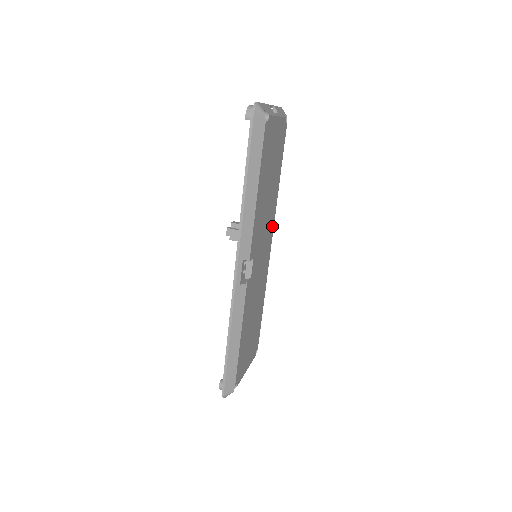
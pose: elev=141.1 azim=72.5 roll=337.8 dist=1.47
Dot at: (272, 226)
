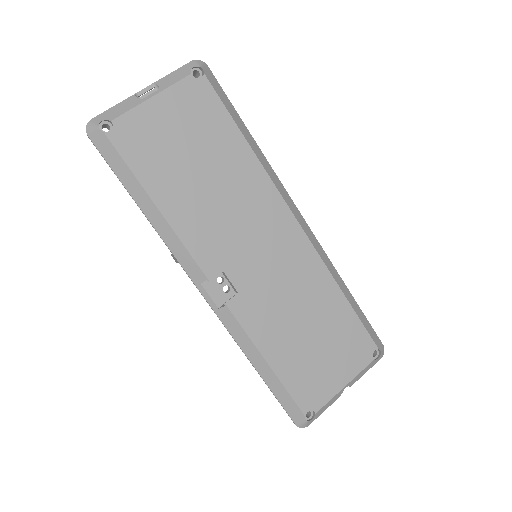
Dot at: (276, 203)
